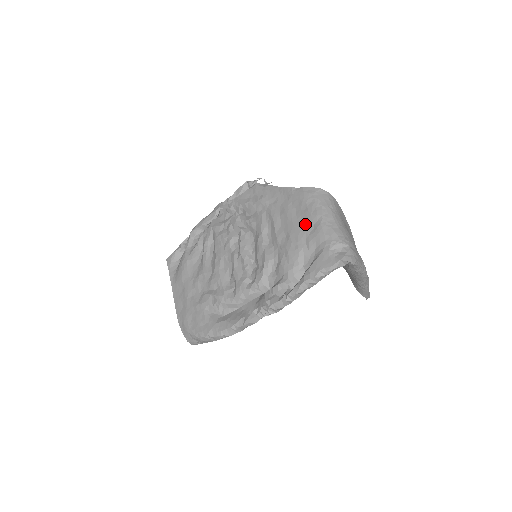
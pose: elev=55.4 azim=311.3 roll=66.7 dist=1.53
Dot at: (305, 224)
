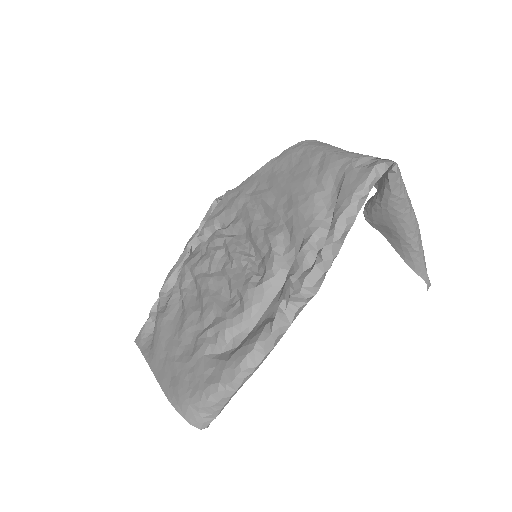
Dot at: (306, 171)
